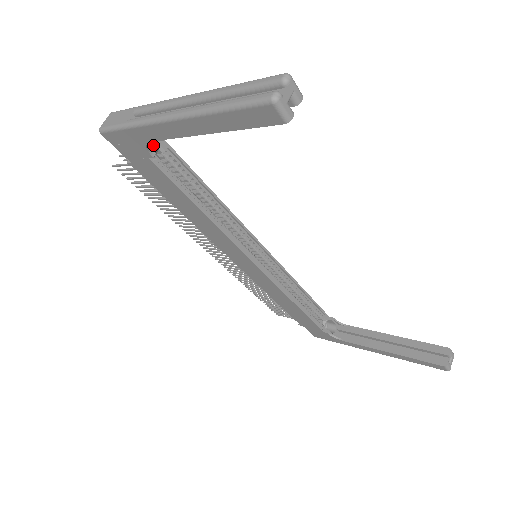
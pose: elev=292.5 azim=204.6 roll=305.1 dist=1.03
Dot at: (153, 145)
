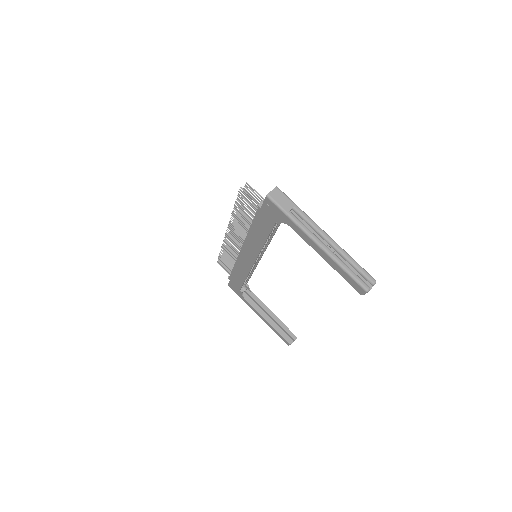
Dot at: occluded
